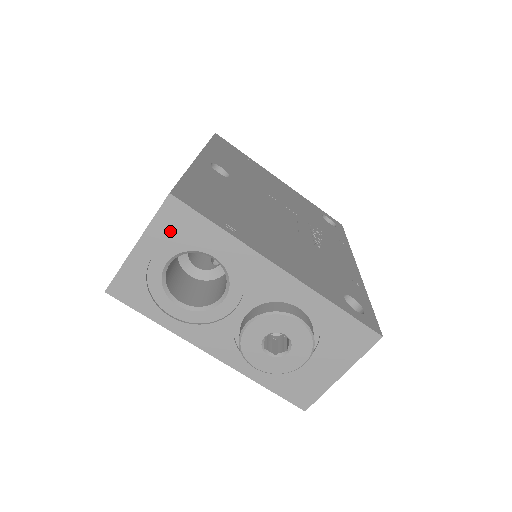
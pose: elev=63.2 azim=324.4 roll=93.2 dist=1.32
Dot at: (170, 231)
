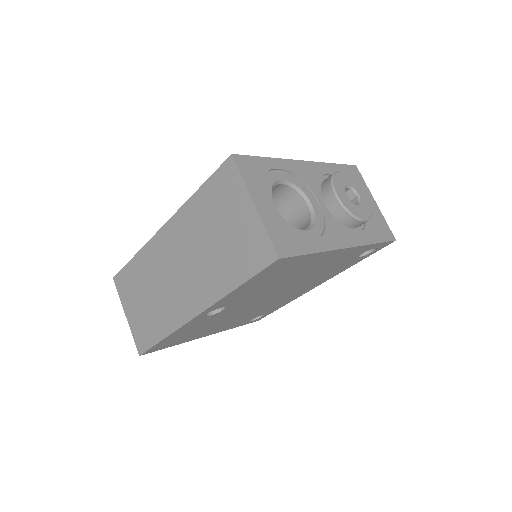
Dot at: (255, 179)
